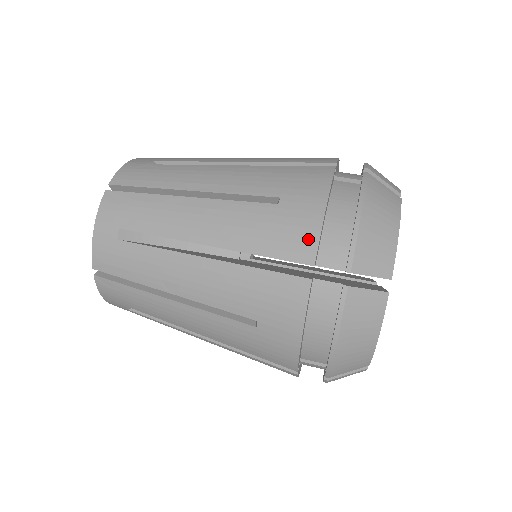
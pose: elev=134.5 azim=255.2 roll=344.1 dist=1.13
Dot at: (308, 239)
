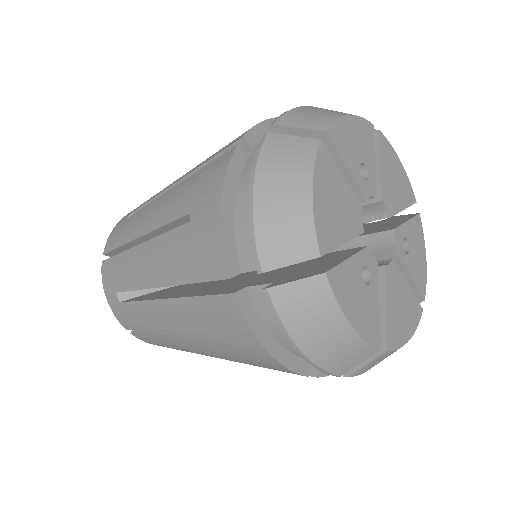
Dot at: occluded
